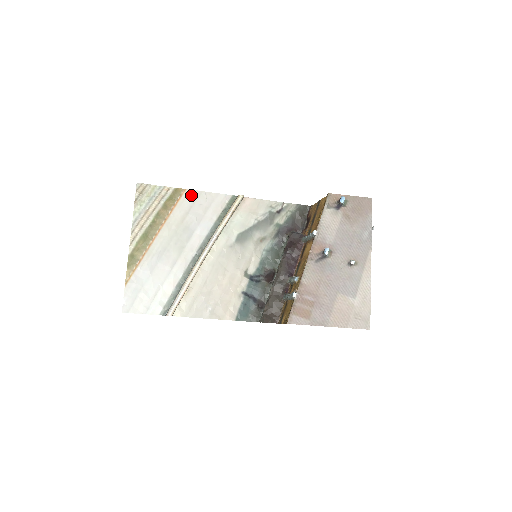
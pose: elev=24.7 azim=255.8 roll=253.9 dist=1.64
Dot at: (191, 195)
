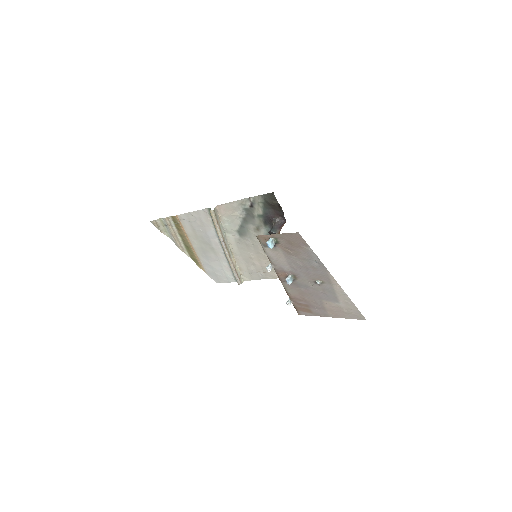
Dot at: (183, 218)
